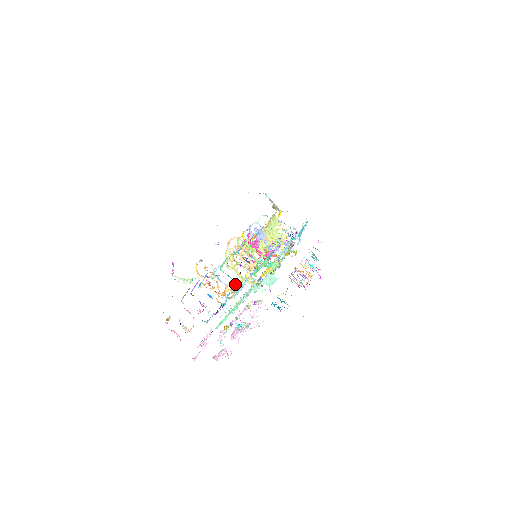
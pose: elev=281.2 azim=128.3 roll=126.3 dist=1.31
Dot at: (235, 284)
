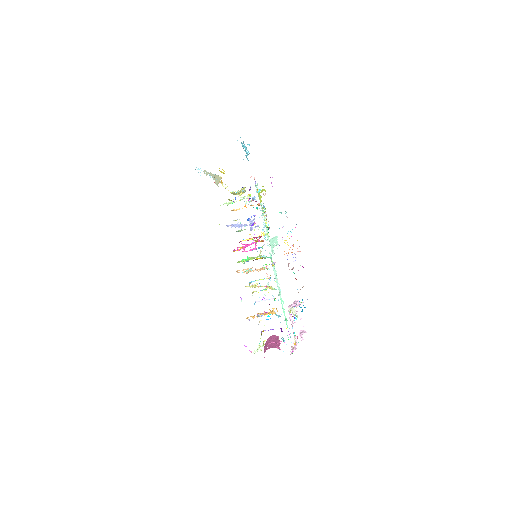
Dot at: occluded
